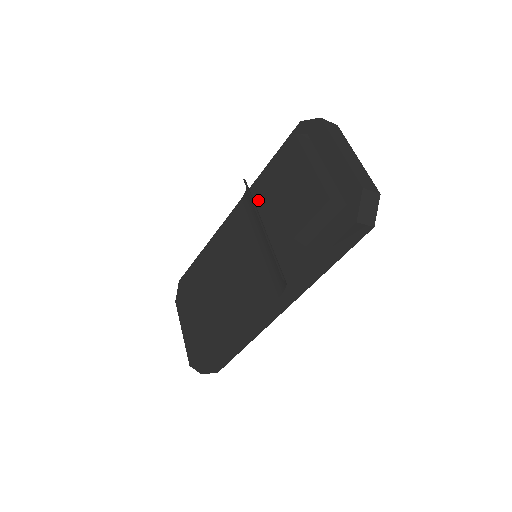
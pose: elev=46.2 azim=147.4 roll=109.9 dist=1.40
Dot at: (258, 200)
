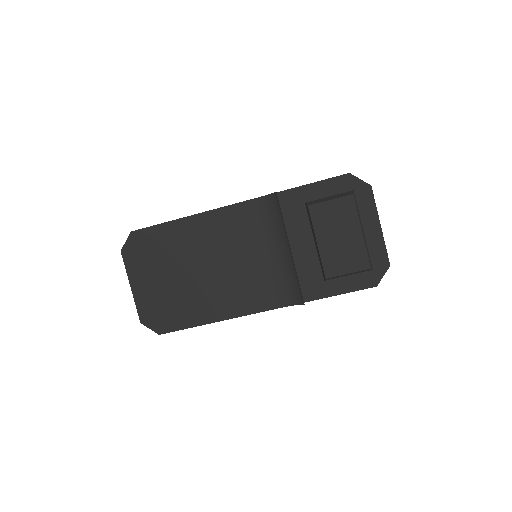
Dot at: occluded
